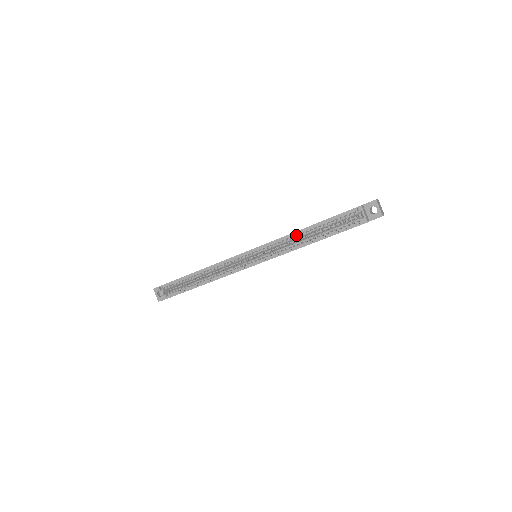
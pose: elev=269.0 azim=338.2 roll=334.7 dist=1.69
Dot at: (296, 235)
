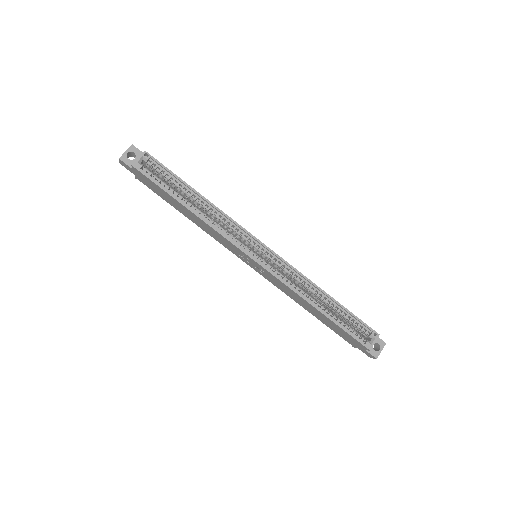
Dot at: (315, 289)
